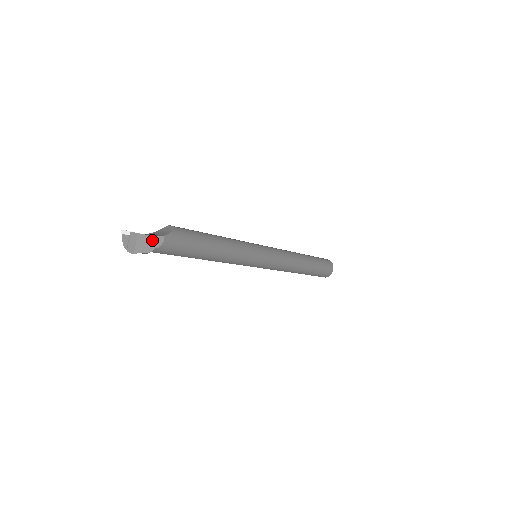
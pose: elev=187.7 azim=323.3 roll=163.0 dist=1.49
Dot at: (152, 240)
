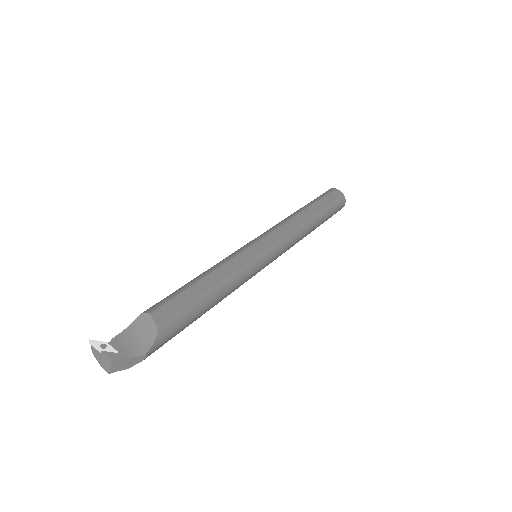
Dot at: (131, 360)
